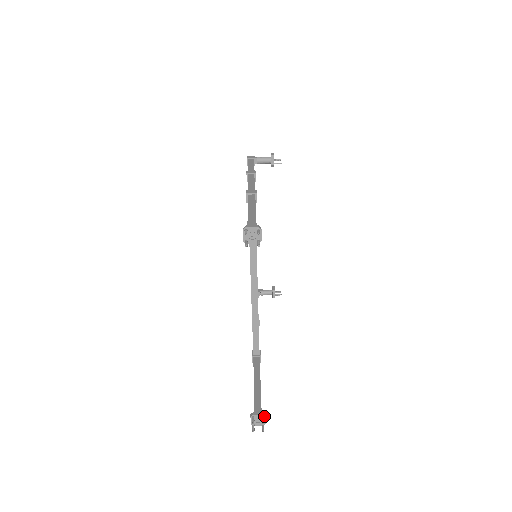
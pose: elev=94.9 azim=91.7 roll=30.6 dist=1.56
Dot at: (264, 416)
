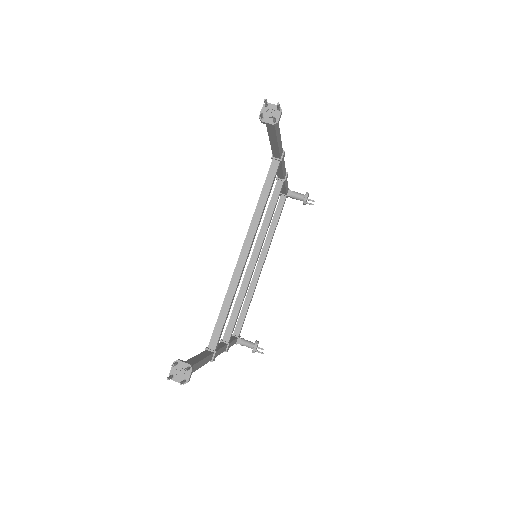
Dot at: (191, 368)
